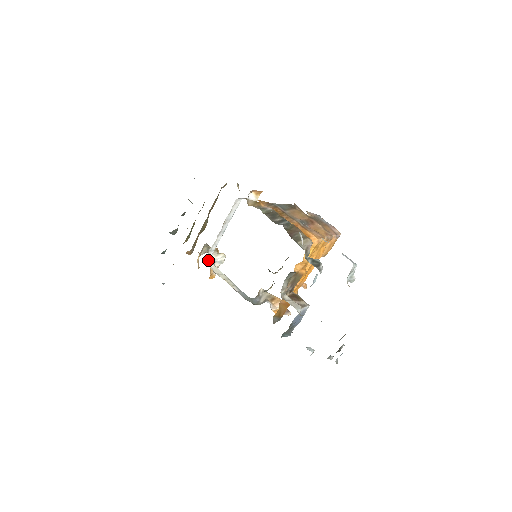
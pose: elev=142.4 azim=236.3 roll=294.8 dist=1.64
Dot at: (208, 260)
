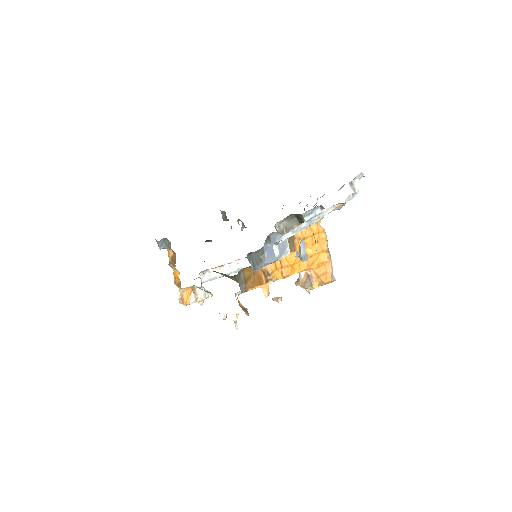
Dot at: occluded
